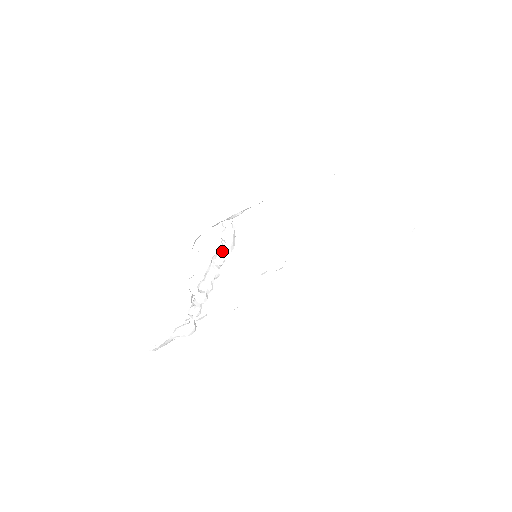
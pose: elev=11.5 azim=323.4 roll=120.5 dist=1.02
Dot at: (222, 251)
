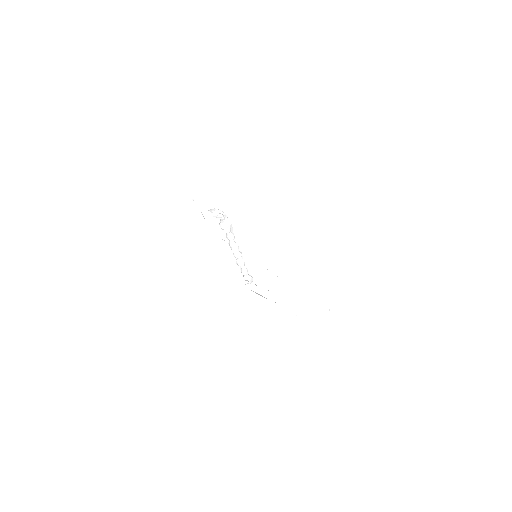
Dot at: (229, 233)
